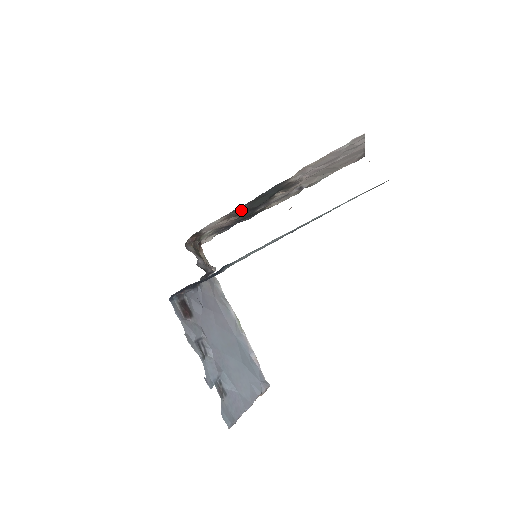
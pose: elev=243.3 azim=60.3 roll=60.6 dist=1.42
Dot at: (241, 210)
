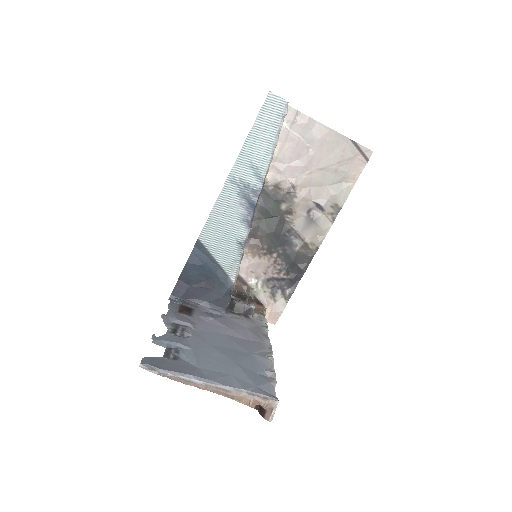
Dot at: (261, 239)
